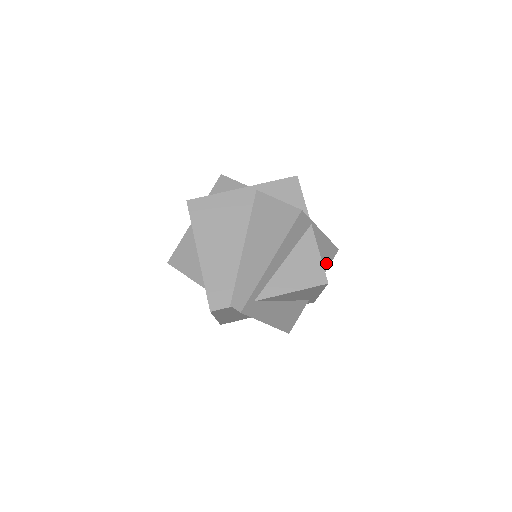
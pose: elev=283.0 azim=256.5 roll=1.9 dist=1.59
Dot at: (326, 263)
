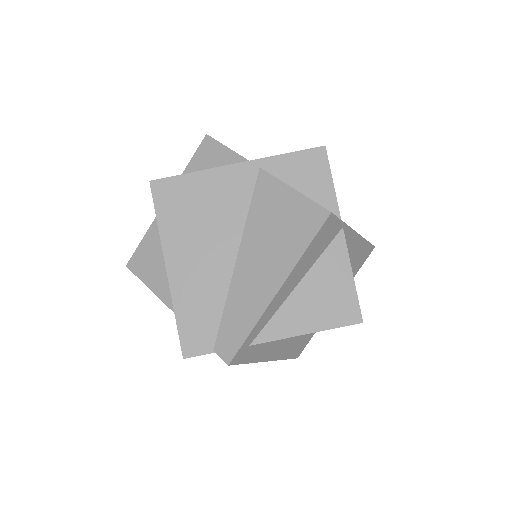
Dot at: (356, 267)
